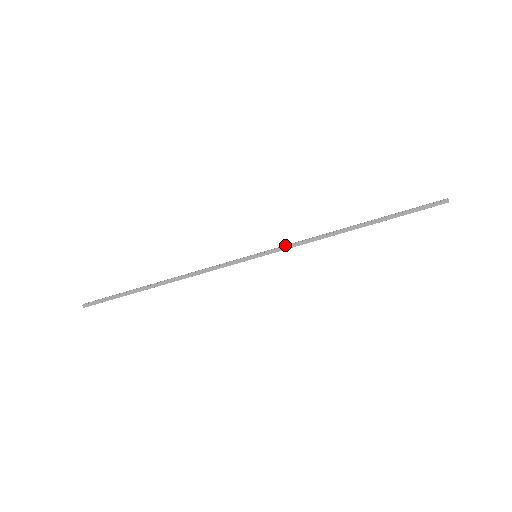
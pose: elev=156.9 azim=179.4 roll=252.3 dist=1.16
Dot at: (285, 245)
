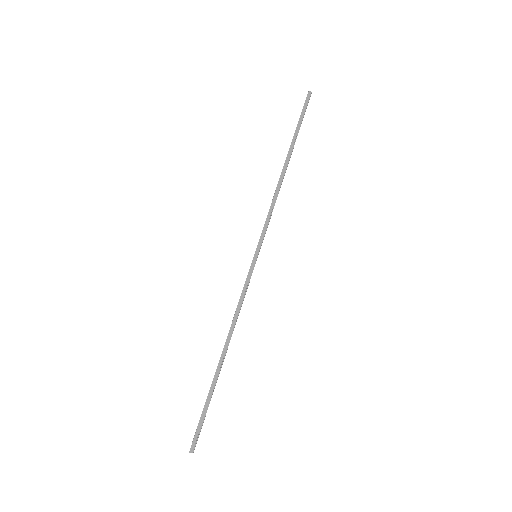
Dot at: (264, 227)
